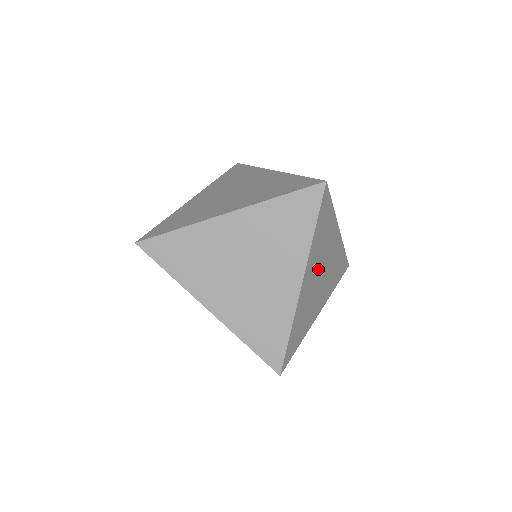
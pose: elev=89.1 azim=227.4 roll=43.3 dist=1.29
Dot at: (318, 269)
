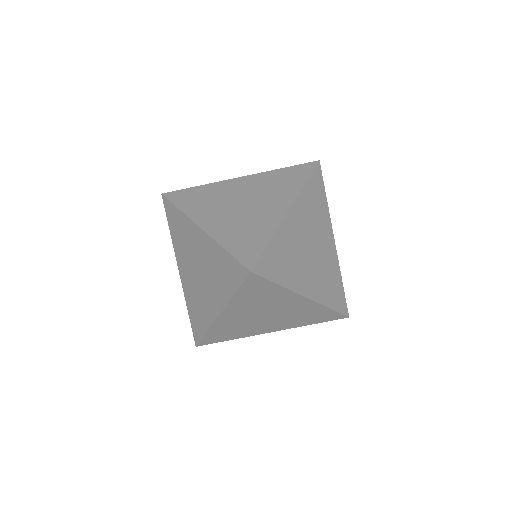
Dot at: (306, 260)
